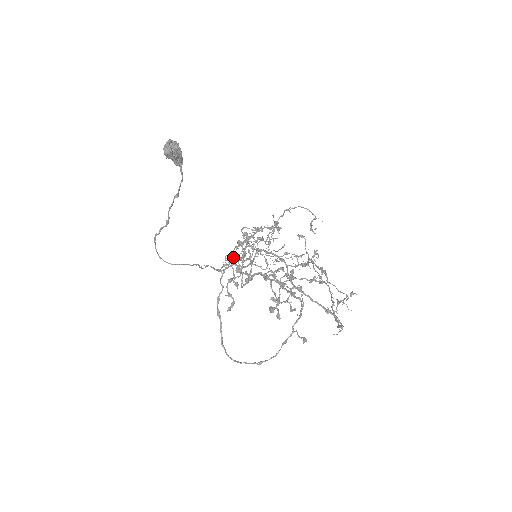
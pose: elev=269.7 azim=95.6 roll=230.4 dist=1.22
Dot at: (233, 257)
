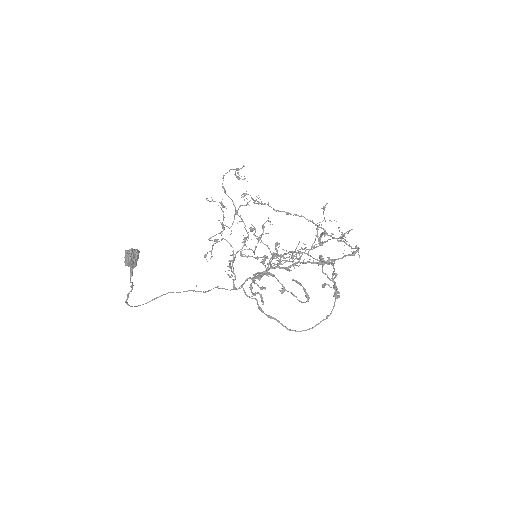
Dot at: (233, 269)
